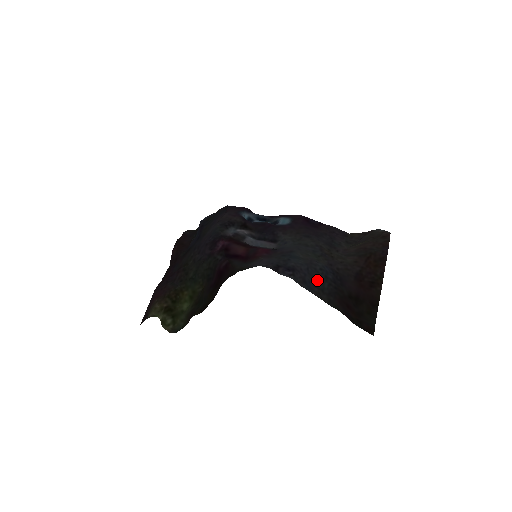
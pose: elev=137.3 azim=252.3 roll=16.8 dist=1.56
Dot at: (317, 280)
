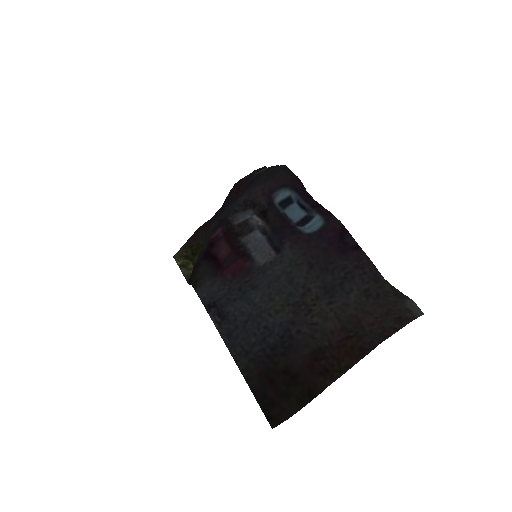
Dot at: (249, 339)
